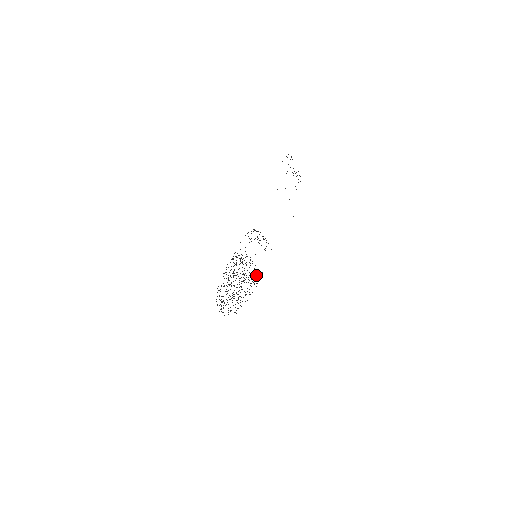
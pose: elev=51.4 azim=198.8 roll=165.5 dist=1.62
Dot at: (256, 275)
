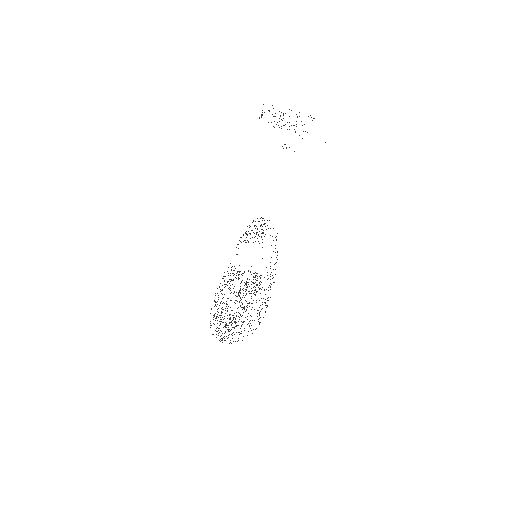
Dot at: occluded
